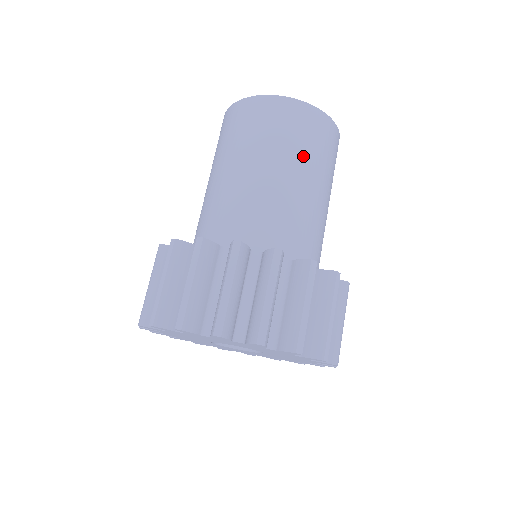
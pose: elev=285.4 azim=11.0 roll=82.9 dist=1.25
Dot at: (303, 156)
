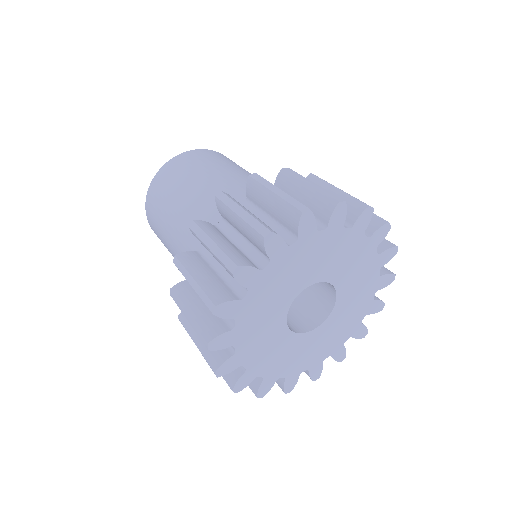
Dot at: (199, 171)
